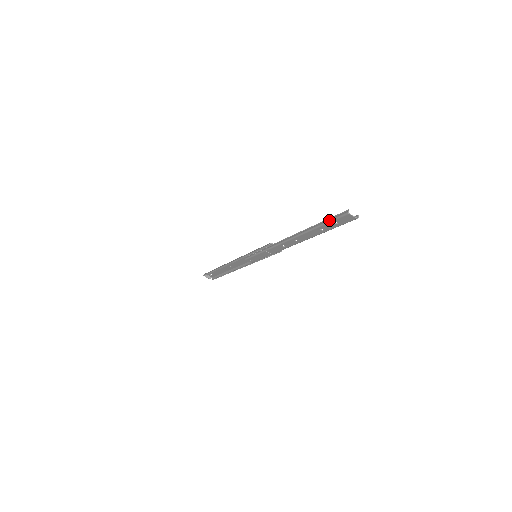
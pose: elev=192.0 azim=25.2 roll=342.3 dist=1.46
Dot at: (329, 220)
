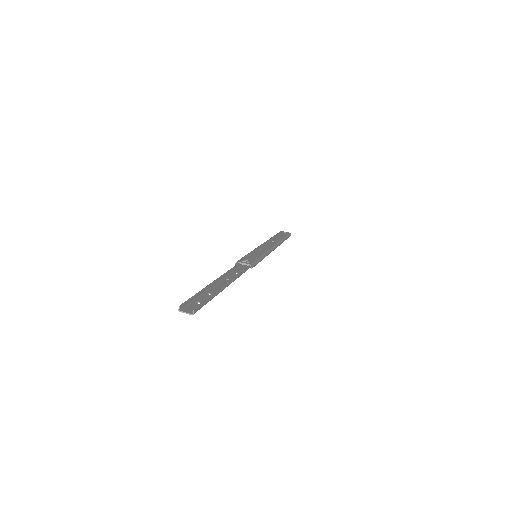
Dot at: (193, 298)
